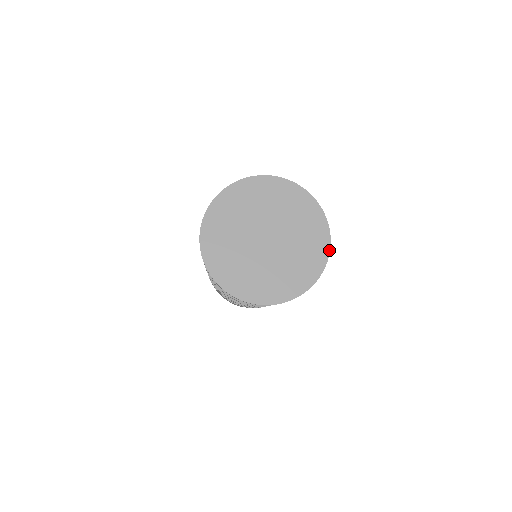
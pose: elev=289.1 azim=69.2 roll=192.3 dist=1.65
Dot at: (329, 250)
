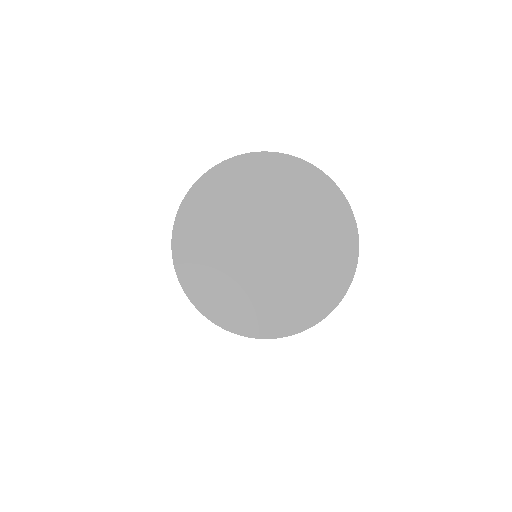
Dot at: (357, 251)
